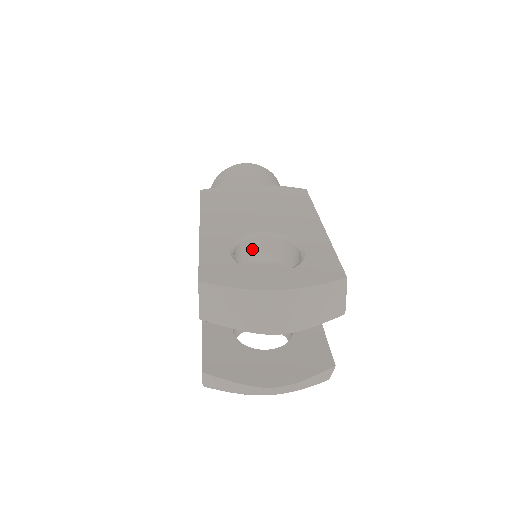
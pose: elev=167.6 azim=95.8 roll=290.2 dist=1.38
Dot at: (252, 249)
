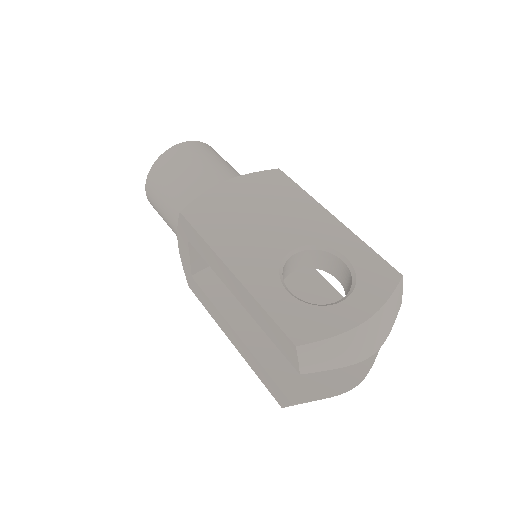
Dot at: (286, 269)
